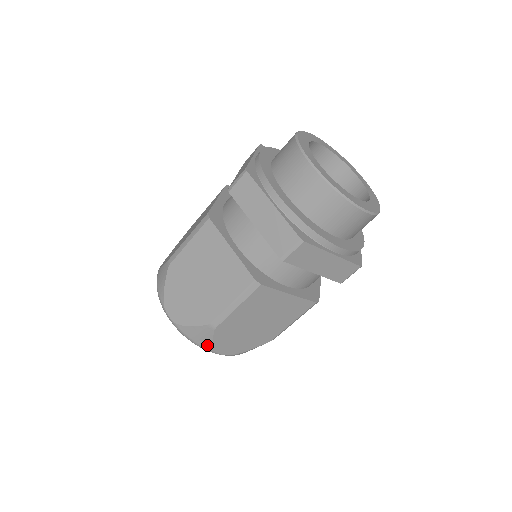
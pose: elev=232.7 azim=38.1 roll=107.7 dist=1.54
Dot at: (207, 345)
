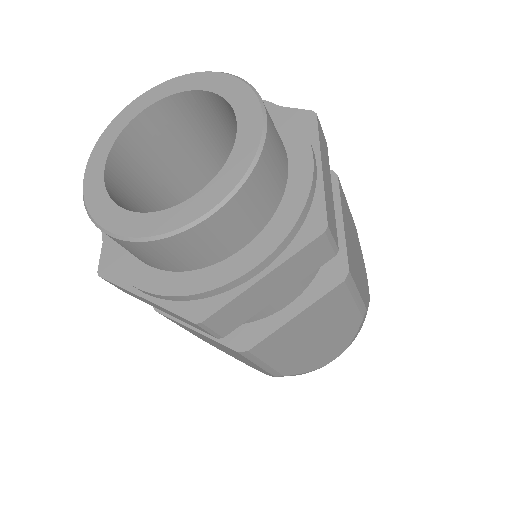
Dot at: (305, 373)
